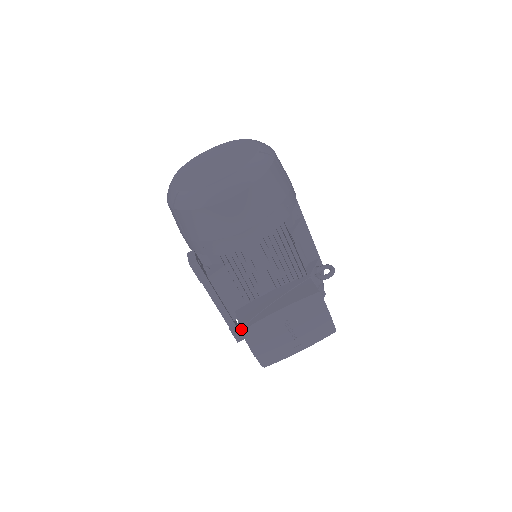
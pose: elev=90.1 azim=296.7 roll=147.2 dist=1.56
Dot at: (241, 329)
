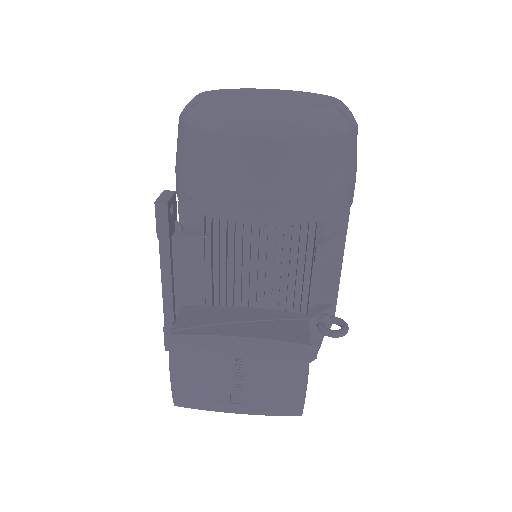
Dot at: (171, 332)
